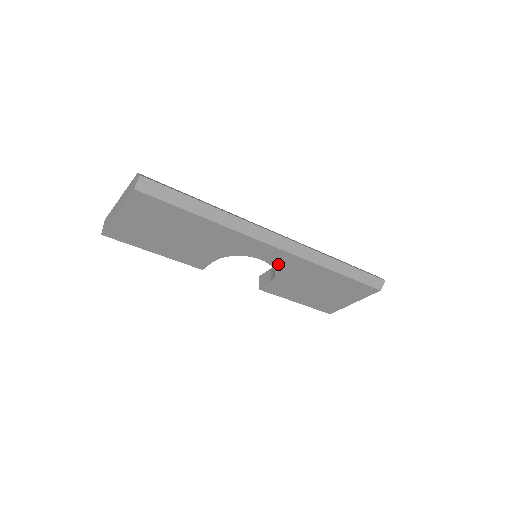
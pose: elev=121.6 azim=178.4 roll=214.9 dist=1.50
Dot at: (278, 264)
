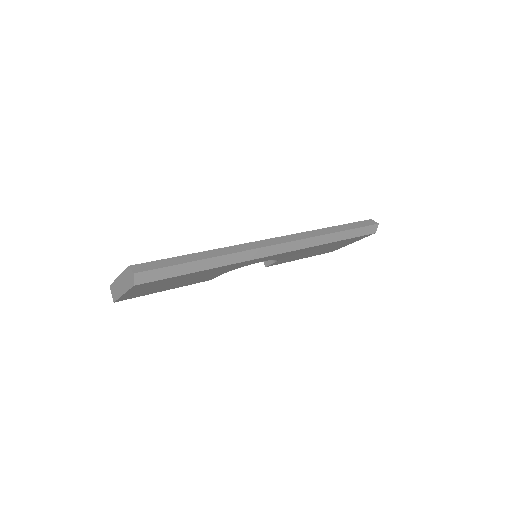
Dot at: (279, 257)
